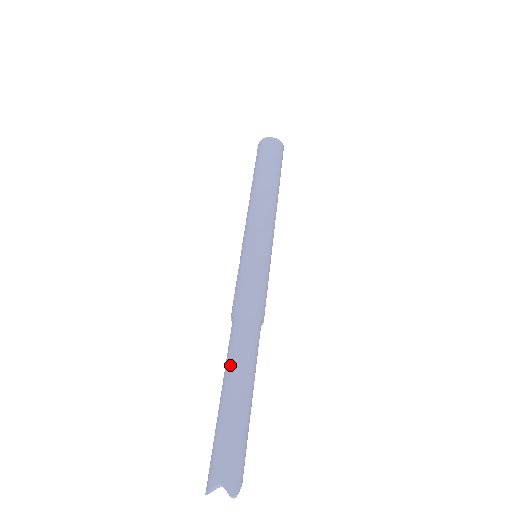
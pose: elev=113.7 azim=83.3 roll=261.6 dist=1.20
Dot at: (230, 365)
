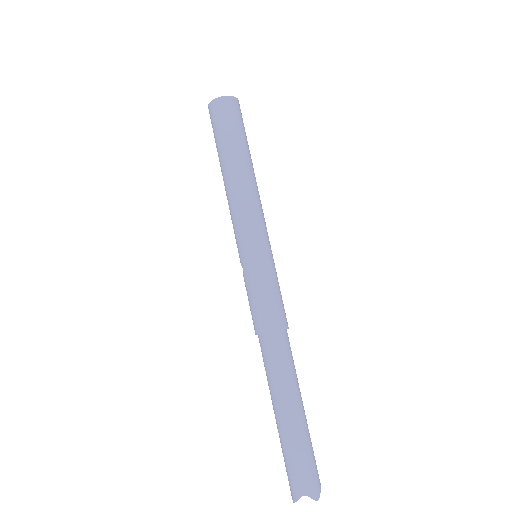
Dot at: (274, 387)
